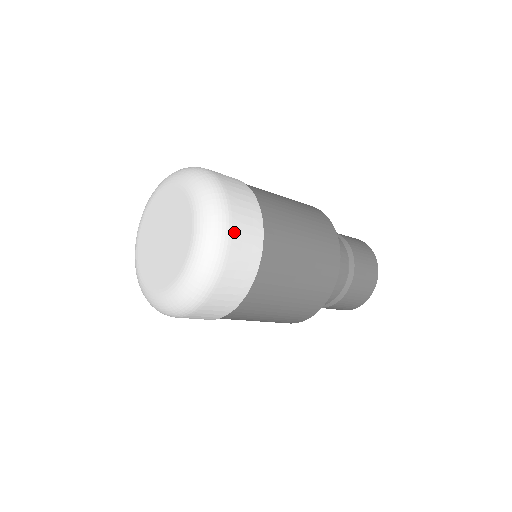
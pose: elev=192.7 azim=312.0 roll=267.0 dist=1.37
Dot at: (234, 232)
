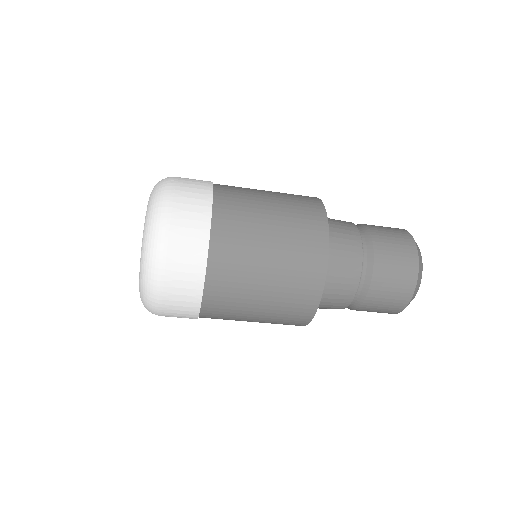
Dot at: (170, 245)
